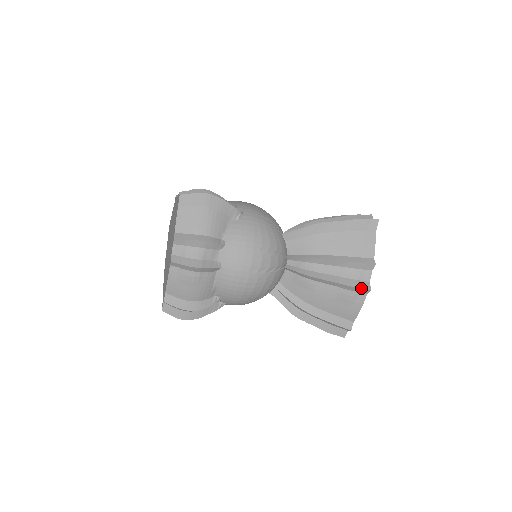
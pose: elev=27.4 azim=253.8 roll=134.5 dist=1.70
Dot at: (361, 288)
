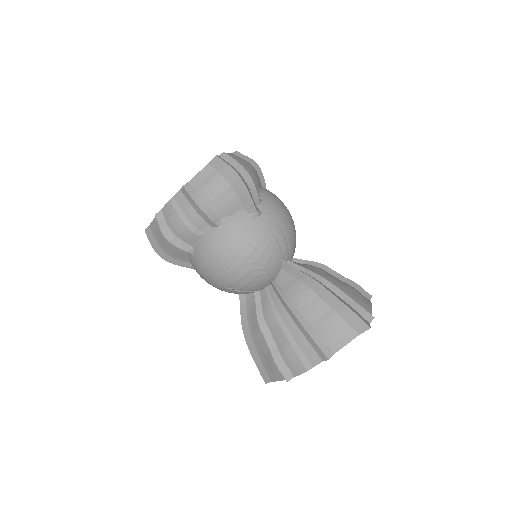
Dot at: (364, 290)
